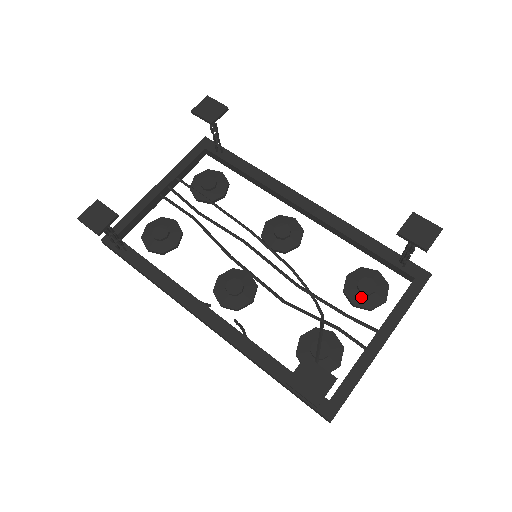
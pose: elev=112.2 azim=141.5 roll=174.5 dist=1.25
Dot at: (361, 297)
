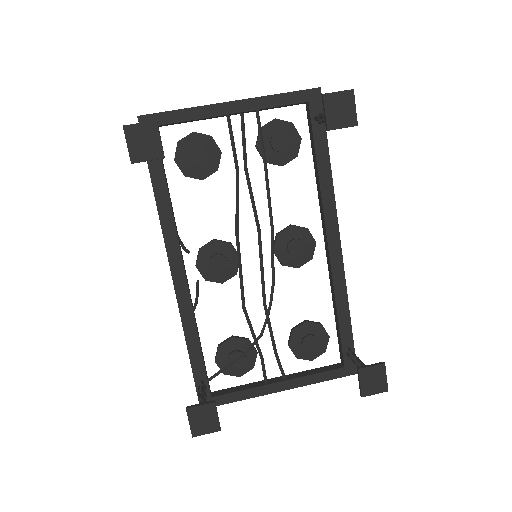
Dot at: (299, 345)
